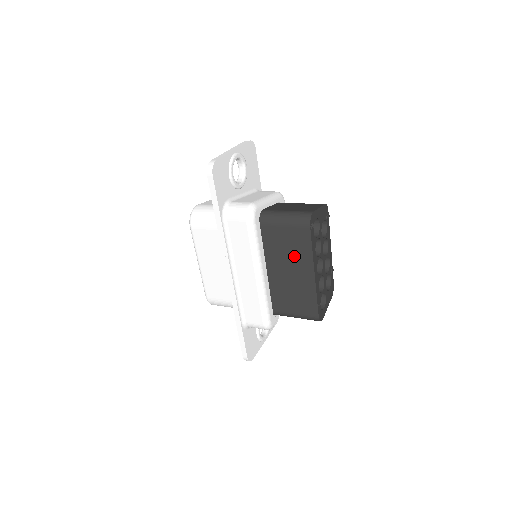
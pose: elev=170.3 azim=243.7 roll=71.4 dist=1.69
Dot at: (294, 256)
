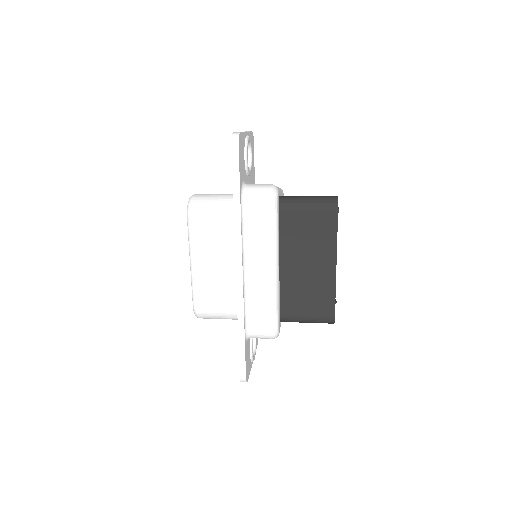
Dot at: (315, 245)
